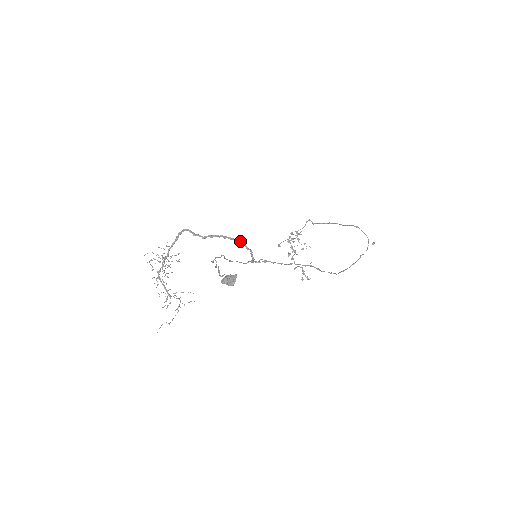
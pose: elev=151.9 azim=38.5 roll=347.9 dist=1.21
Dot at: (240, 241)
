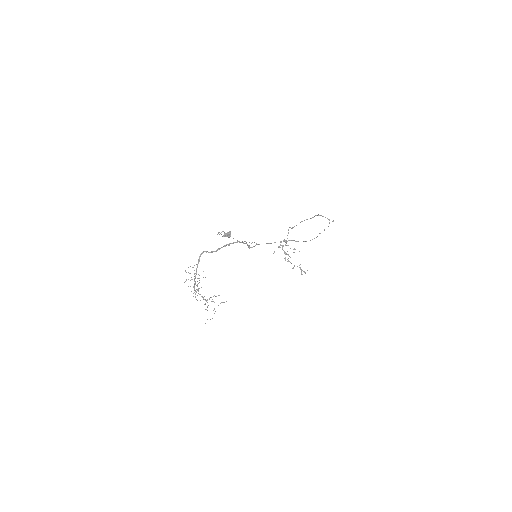
Dot at: (238, 241)
